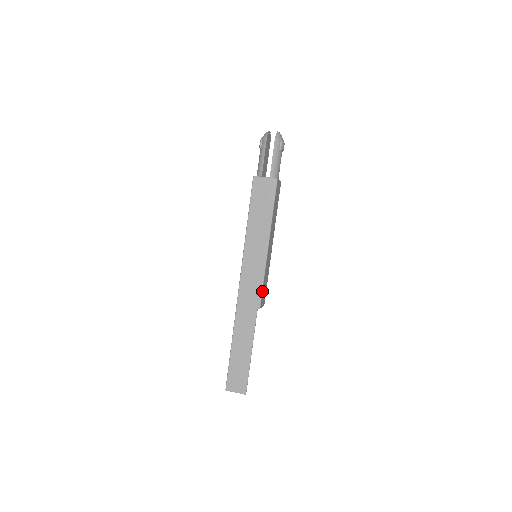
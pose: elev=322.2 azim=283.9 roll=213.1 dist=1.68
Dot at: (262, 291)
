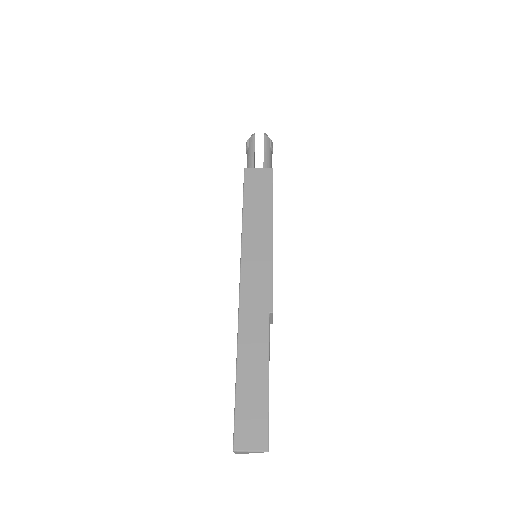
Dot at: (272, 289)
